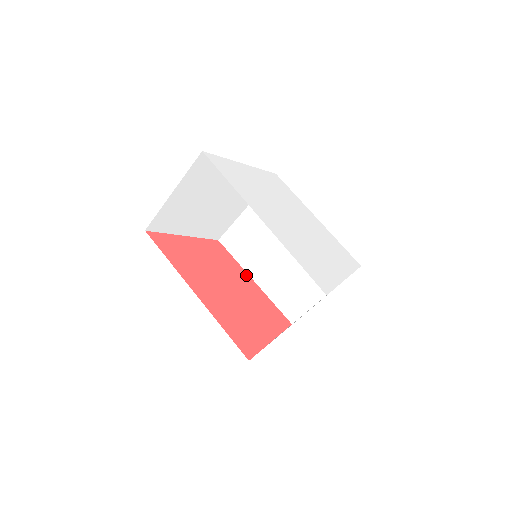
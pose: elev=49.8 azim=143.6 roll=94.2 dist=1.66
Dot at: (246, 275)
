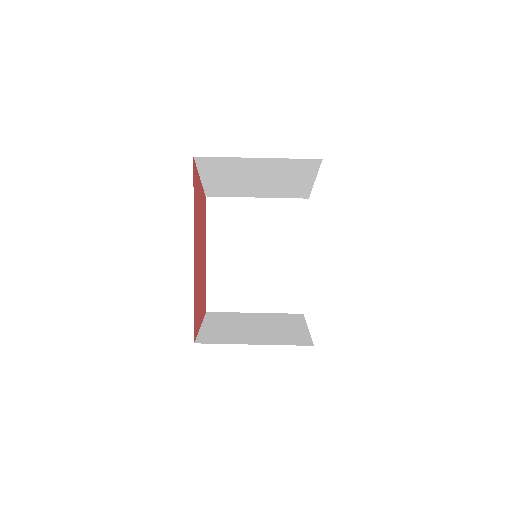
Dot at: (205, 246)
